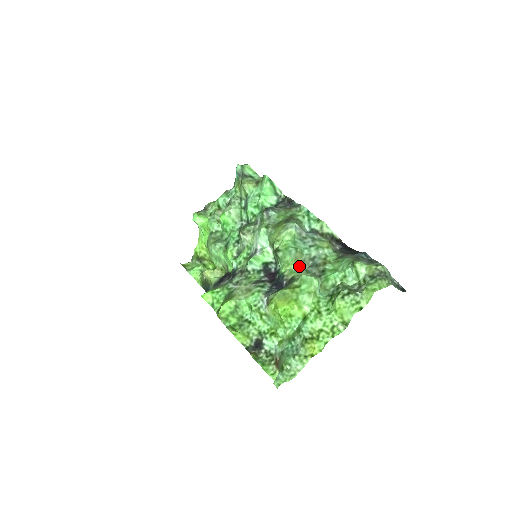
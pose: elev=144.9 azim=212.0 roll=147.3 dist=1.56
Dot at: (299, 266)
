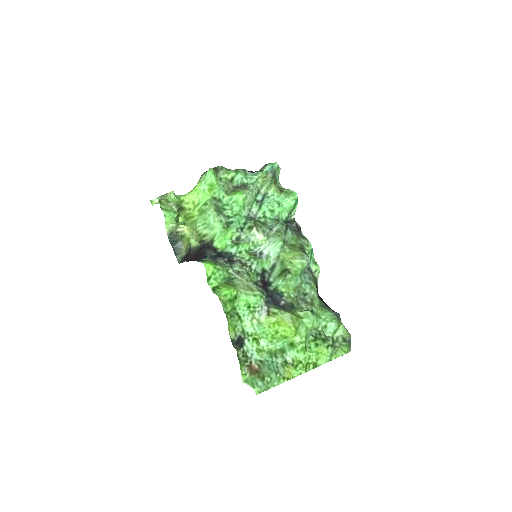
Dot at: (294, 294)
